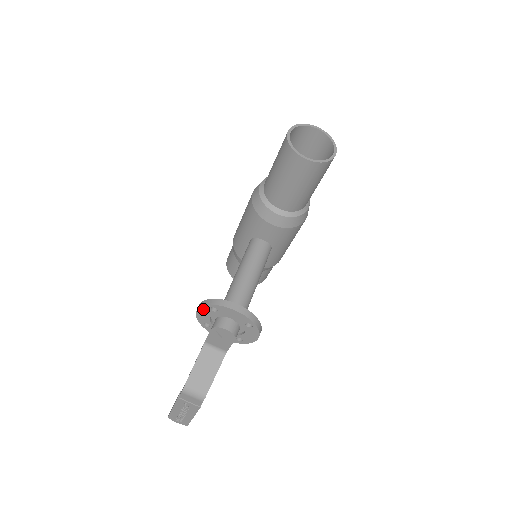
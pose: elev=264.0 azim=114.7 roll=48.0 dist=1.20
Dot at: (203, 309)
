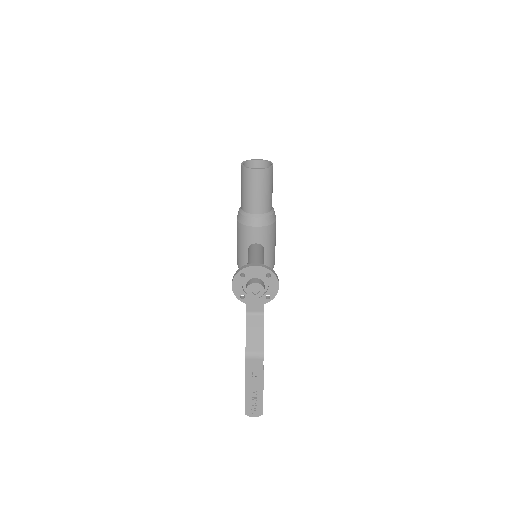
Dot at: (235, 280)
